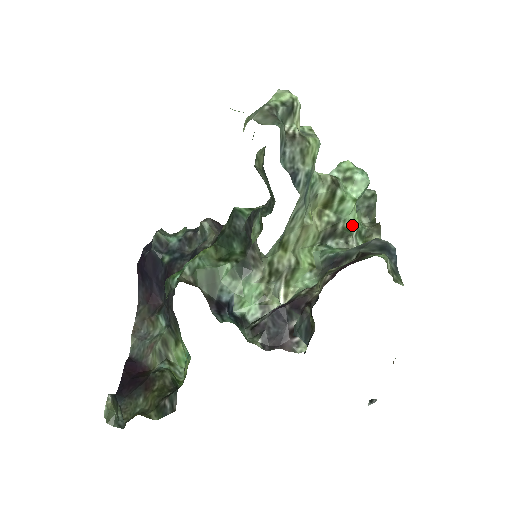
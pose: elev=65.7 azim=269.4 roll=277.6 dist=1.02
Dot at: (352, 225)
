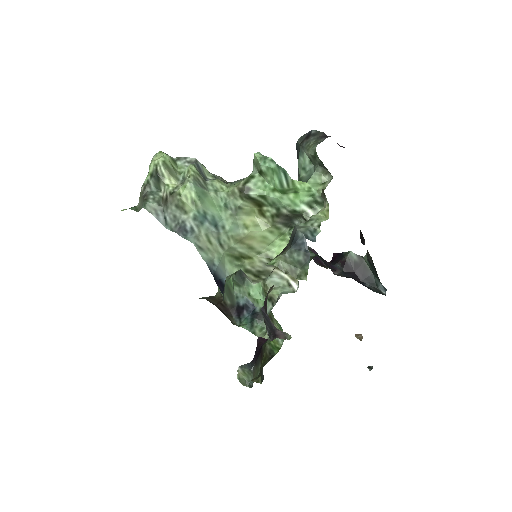
Dot at: (294, 206)
